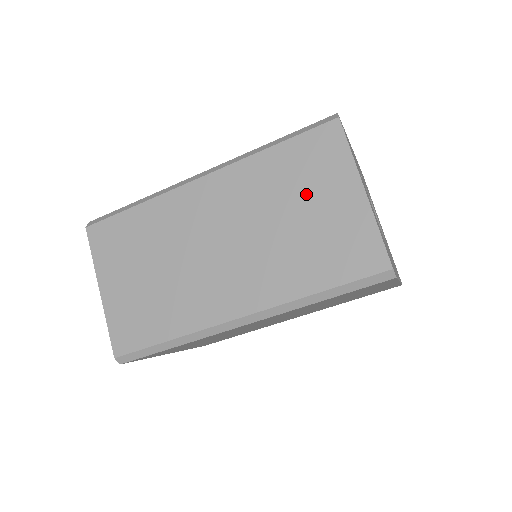
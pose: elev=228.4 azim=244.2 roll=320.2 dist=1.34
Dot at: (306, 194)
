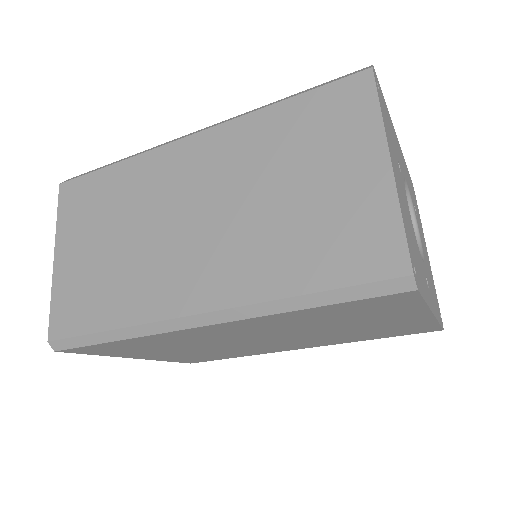
Dot at: (311, 162)
